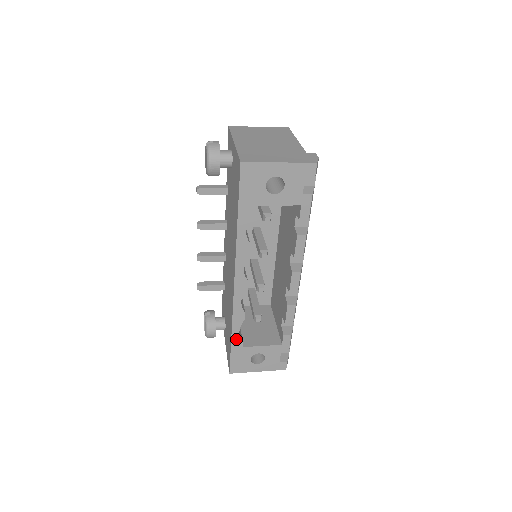
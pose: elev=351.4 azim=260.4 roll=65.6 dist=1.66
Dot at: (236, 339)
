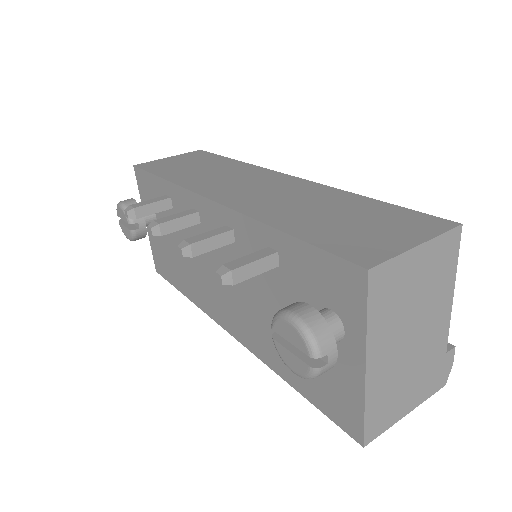
Dot at: occluded
